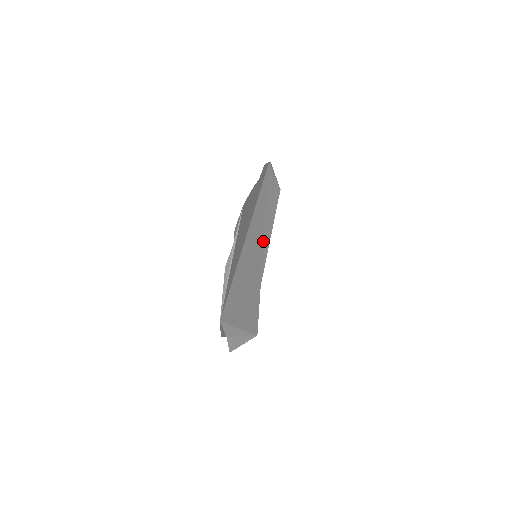
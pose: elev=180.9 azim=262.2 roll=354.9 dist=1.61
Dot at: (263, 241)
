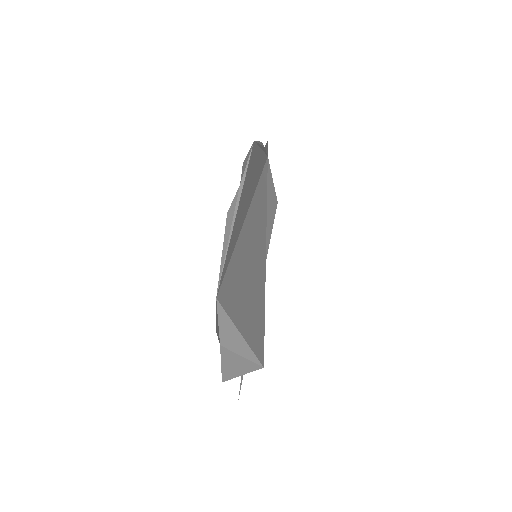
Dot at: (265, 238)
